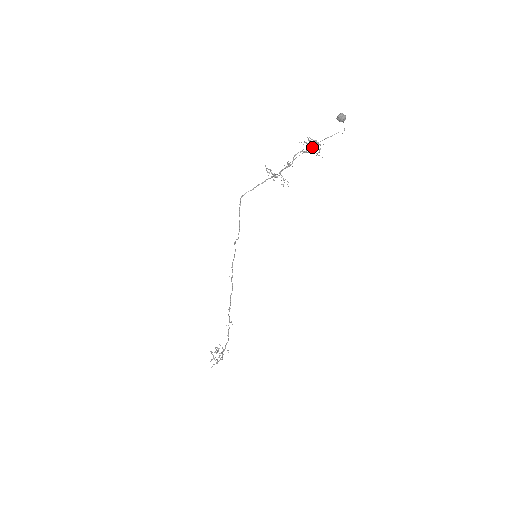
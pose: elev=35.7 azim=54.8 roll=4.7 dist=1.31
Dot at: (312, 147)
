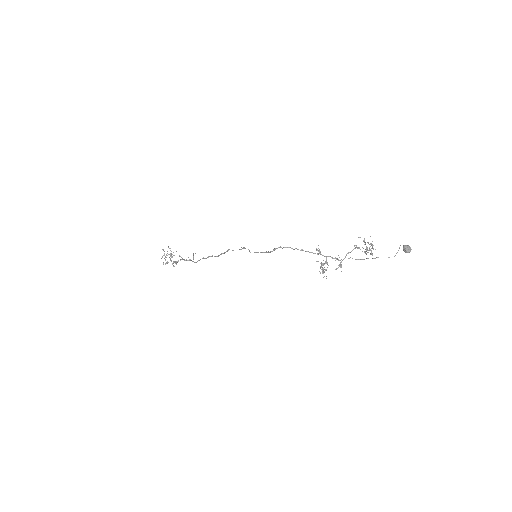
Dot at: occluded
